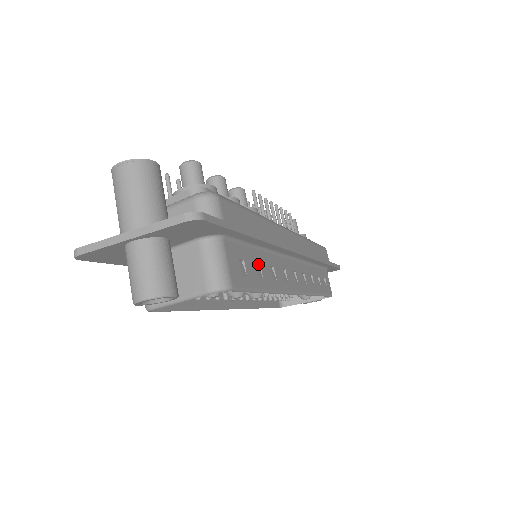
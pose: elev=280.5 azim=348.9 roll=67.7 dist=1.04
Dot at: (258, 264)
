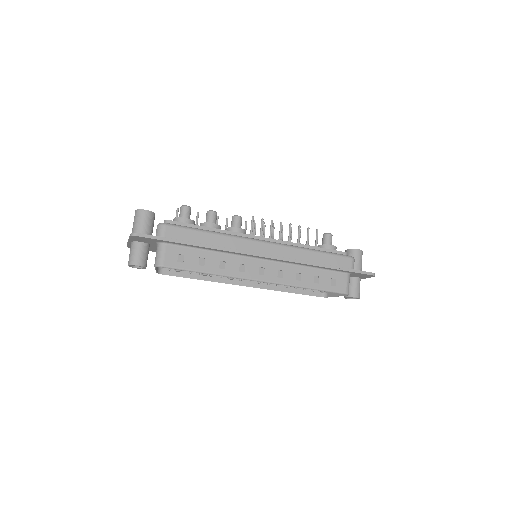
Dot at: (205, 258)
